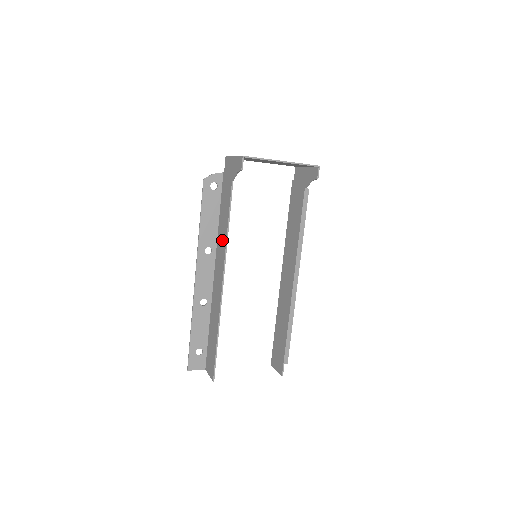
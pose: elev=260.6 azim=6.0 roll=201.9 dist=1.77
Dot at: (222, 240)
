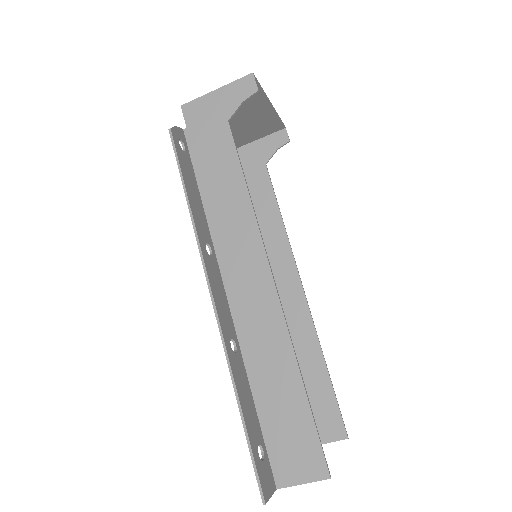
Dot at: (235, 218)
